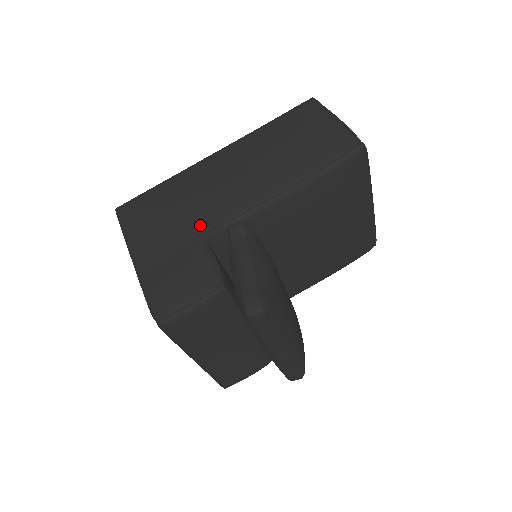
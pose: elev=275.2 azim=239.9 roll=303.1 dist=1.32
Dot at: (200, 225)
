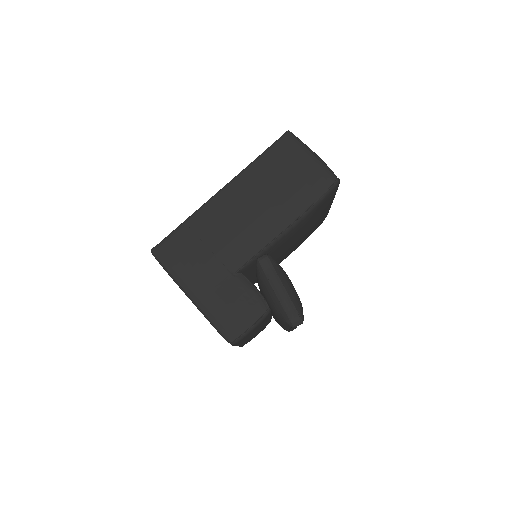
Dot at: (235, 262)
